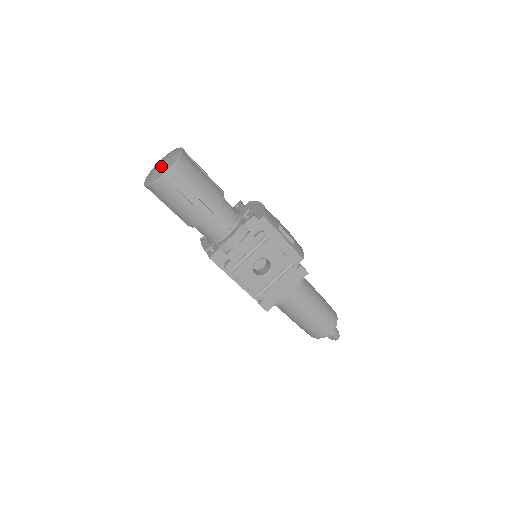
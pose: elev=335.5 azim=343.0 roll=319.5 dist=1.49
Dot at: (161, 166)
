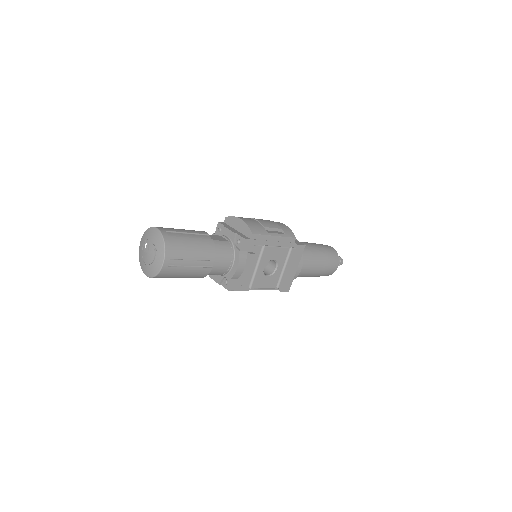
Dot at: (152, 256)
